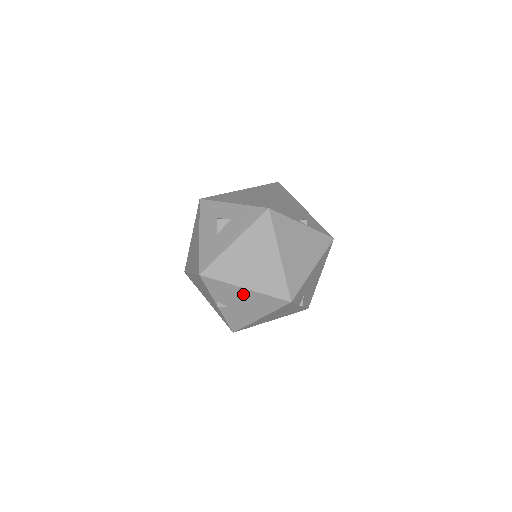
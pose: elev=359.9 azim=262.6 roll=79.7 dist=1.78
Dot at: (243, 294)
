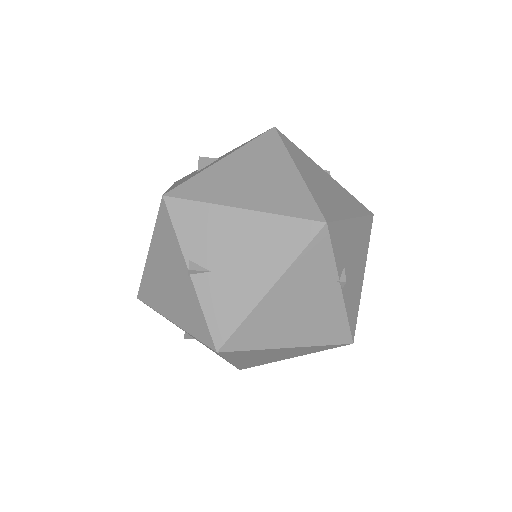
Dot at: (238, 226)
